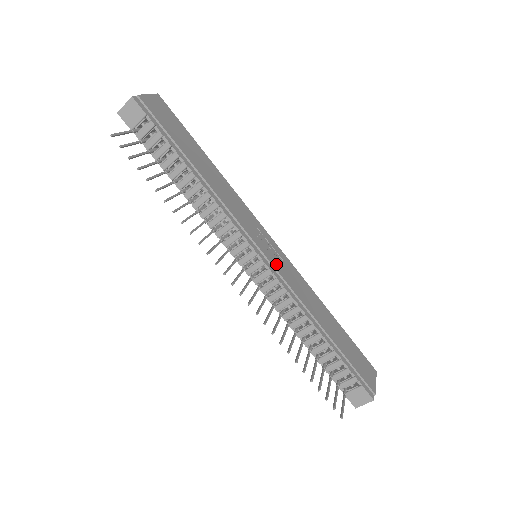
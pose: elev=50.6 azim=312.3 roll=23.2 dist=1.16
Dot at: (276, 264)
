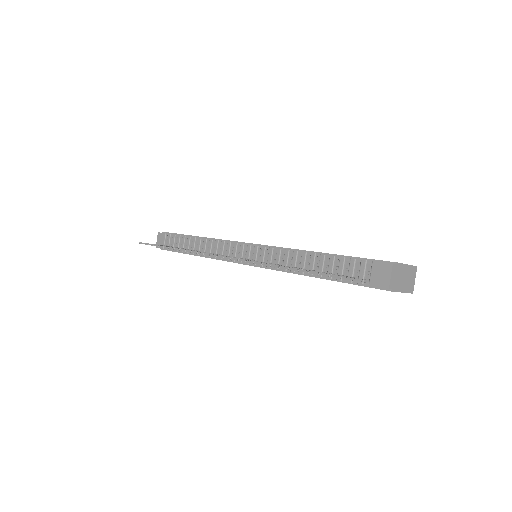
Dot at: occluded
